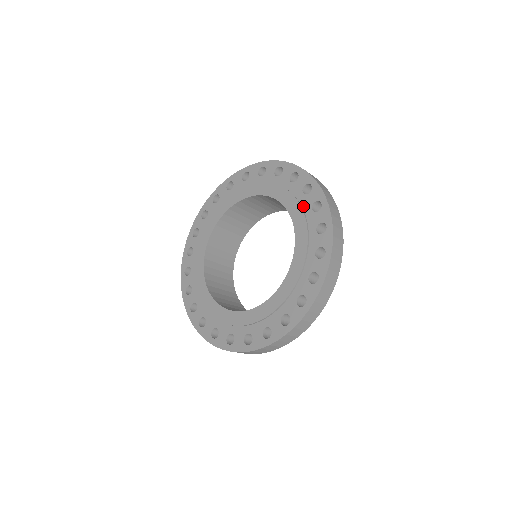
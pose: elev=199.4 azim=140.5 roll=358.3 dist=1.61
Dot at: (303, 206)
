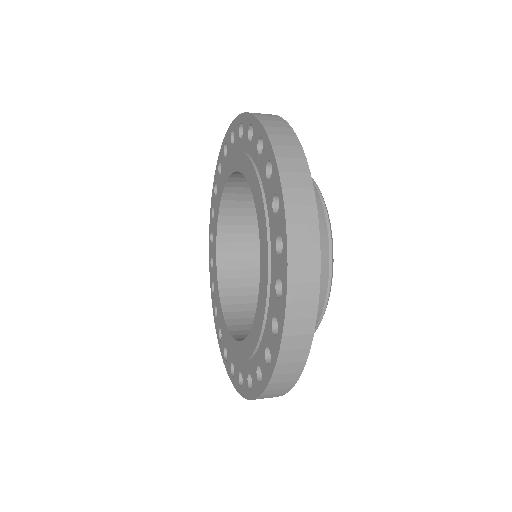
Dot at: (266, 200)
